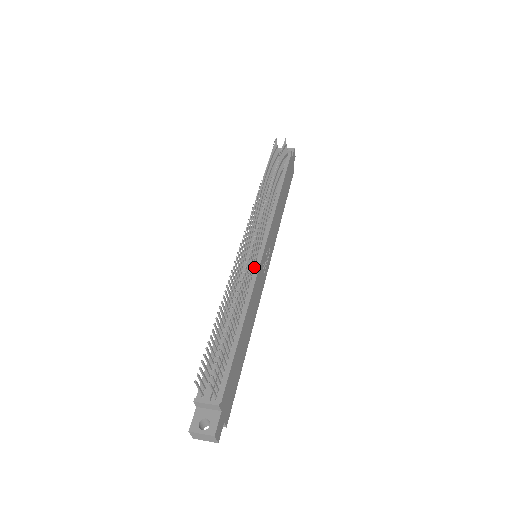
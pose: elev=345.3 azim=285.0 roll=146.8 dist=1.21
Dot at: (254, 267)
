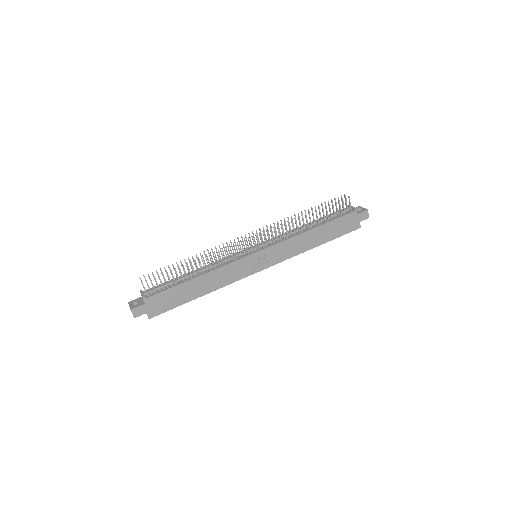
Dot at: (240, 257)
